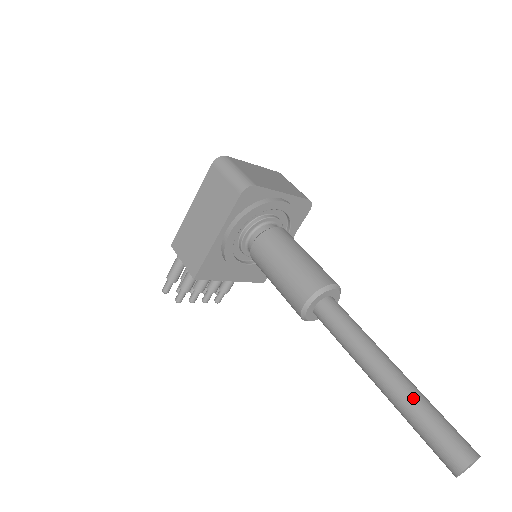
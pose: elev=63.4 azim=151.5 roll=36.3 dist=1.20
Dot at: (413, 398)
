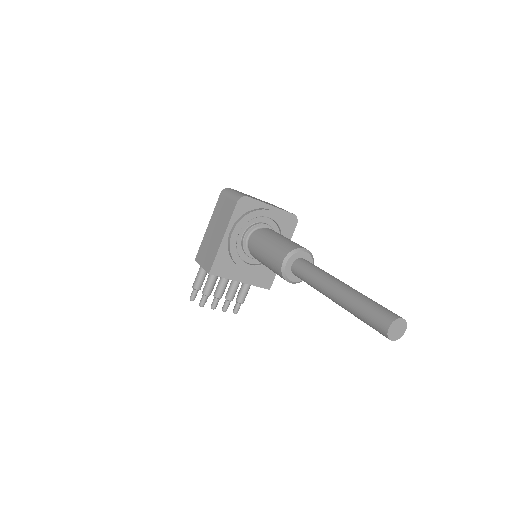
Dot at: (356, 295)
